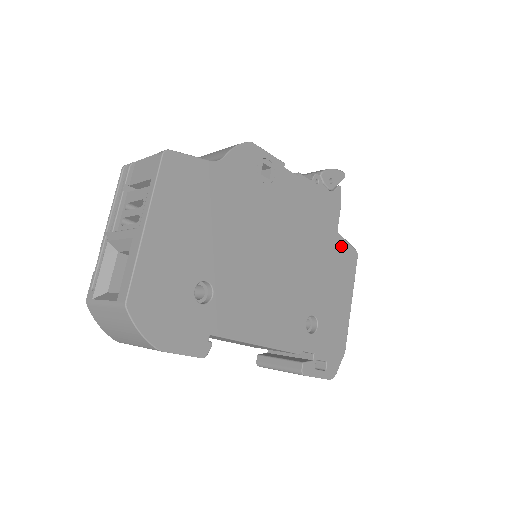
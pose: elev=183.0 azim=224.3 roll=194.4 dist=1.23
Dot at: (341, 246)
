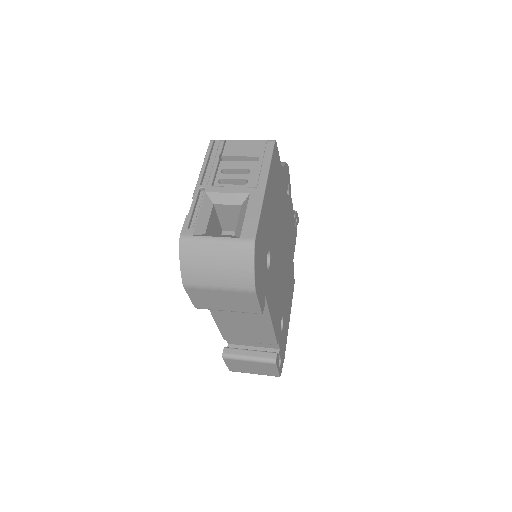
Dot at: occluded
